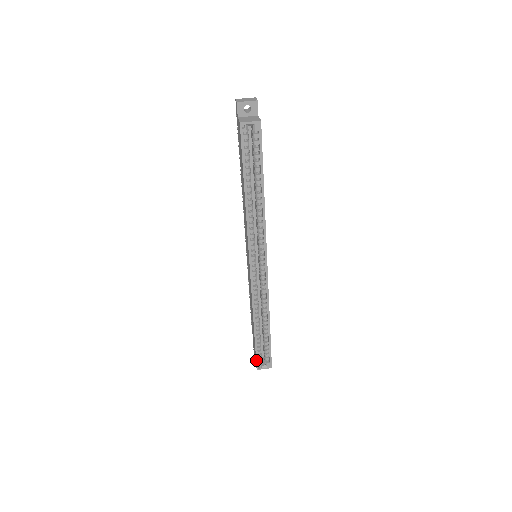
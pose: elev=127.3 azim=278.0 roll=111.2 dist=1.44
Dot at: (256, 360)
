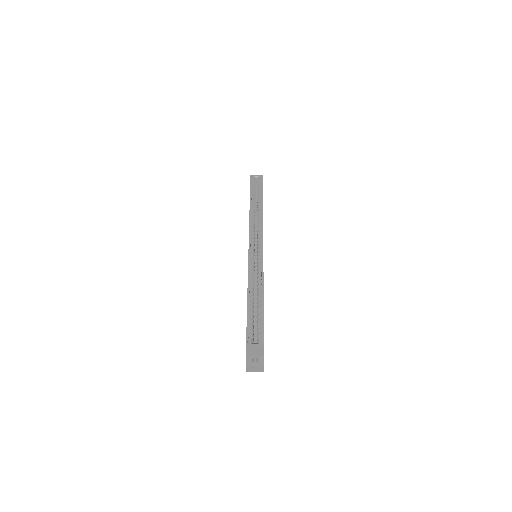
Dot at: (246, 332)
